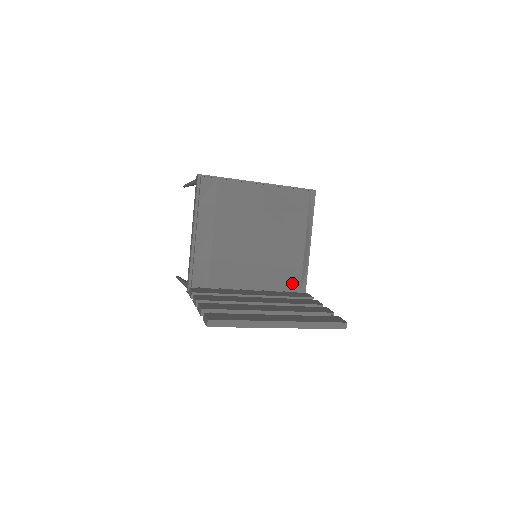
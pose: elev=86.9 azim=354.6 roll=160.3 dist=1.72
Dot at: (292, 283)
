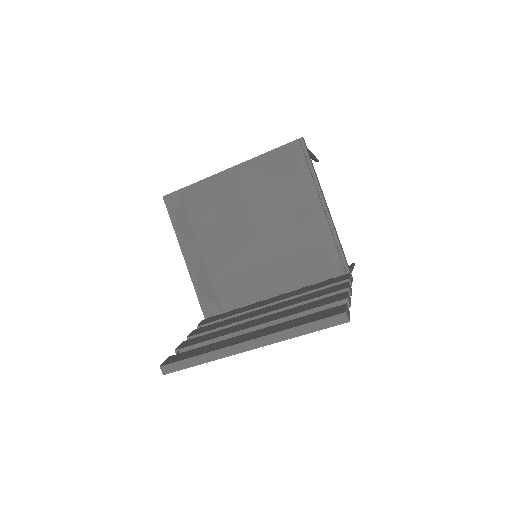
Dot at: (322, 268)
